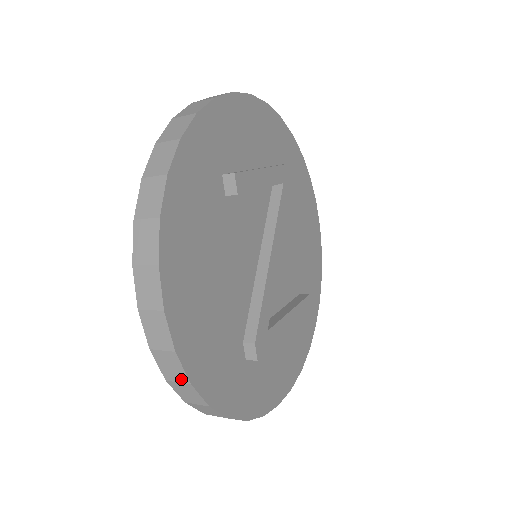
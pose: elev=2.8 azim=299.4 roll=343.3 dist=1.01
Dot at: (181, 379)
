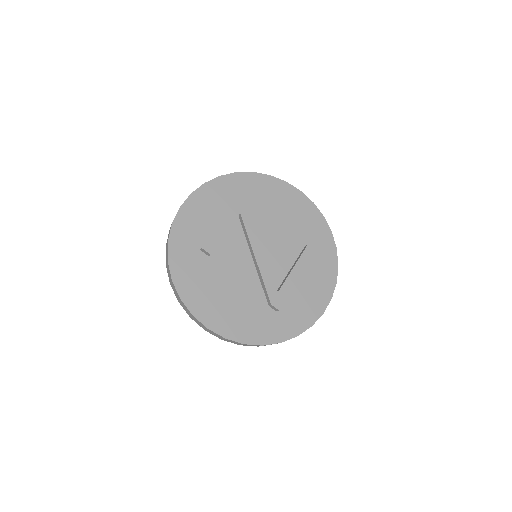
Dot at: (240, 344)
